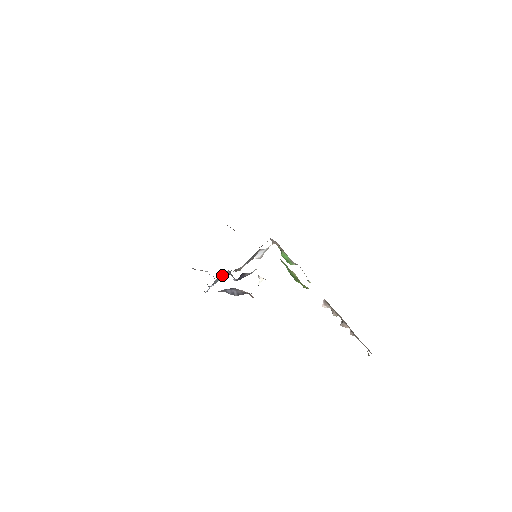
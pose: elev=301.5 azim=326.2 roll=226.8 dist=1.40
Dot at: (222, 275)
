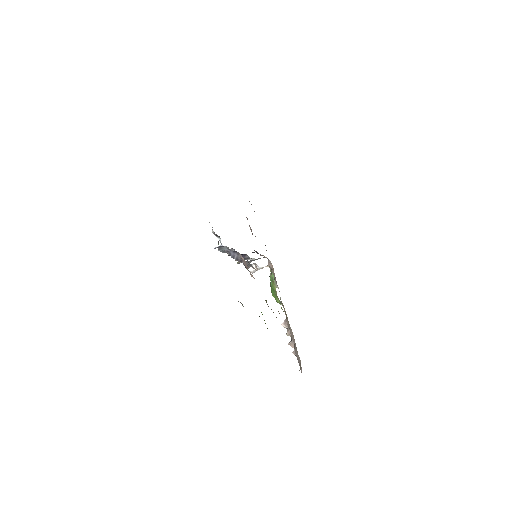
Dot at: occluded
